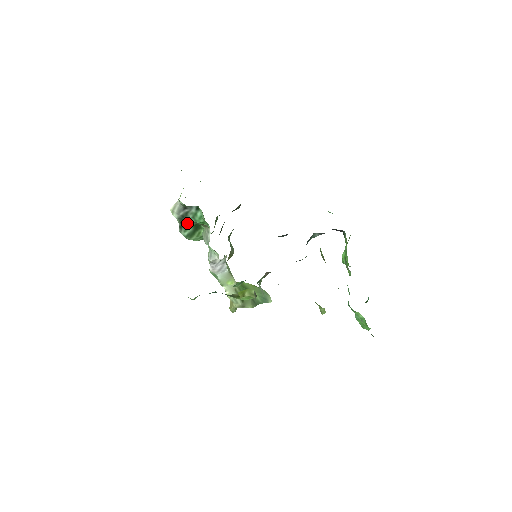
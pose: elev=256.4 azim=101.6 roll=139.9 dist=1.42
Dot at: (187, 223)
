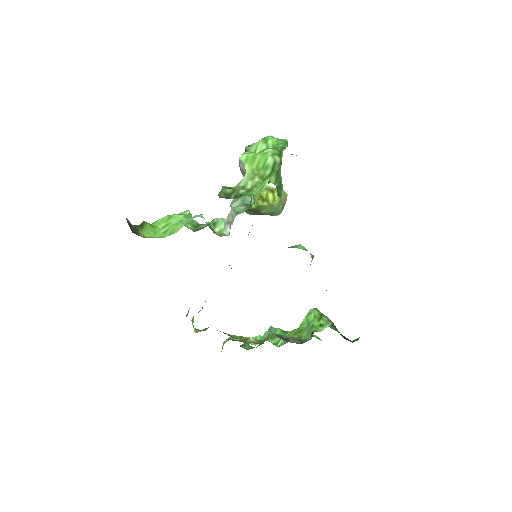
Dot at: occluded
